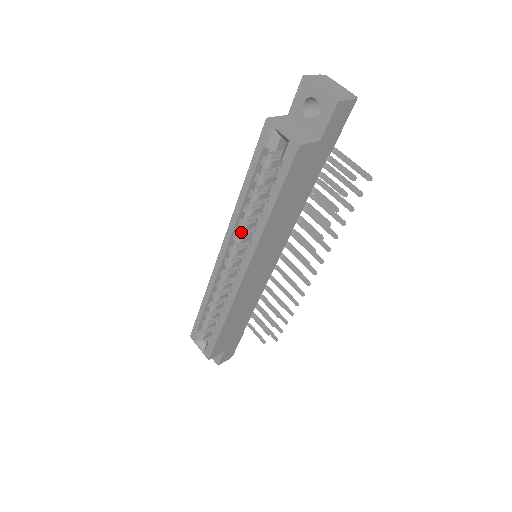
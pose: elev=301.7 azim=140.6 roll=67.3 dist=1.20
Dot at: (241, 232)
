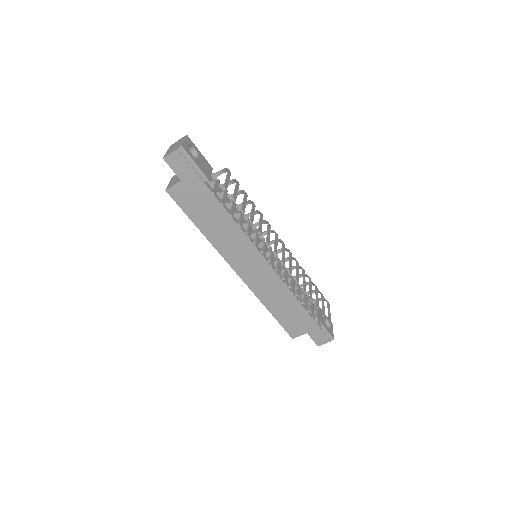
Dot at: occluded
